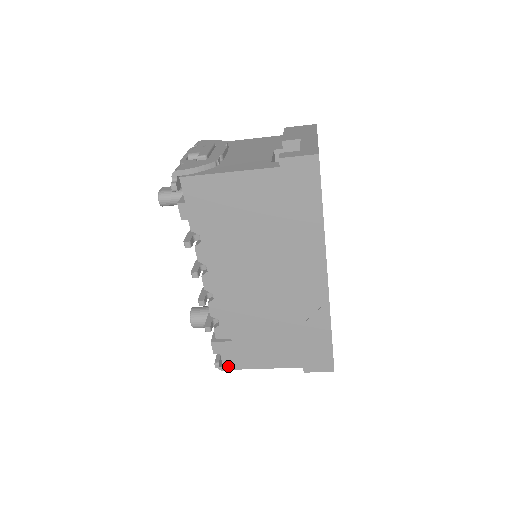
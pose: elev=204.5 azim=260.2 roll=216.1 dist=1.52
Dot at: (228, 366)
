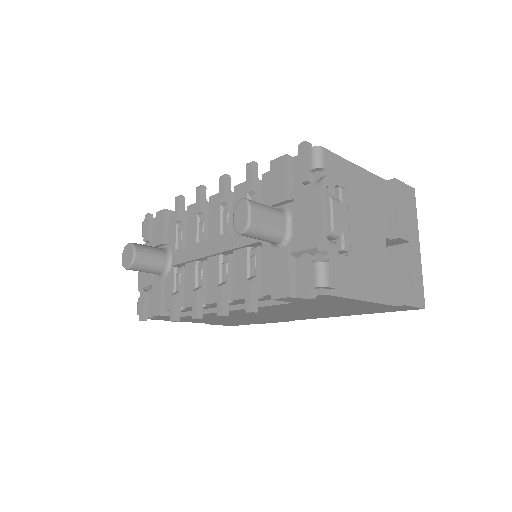
Dot at: (152, 319)
